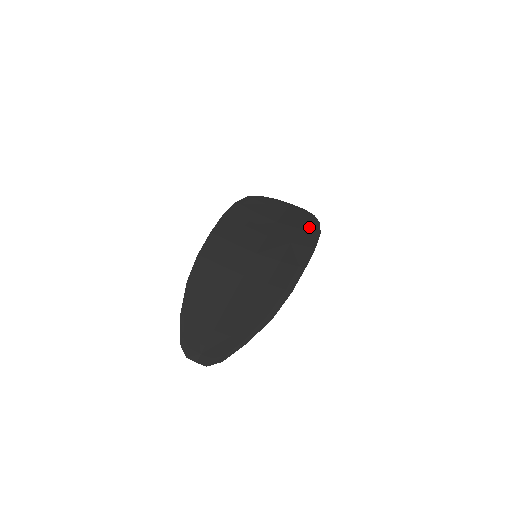
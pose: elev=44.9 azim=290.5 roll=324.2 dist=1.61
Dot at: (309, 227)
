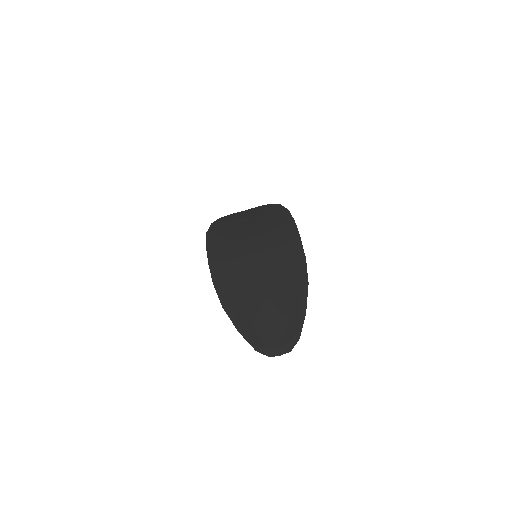
Dot at: (276, 212)
